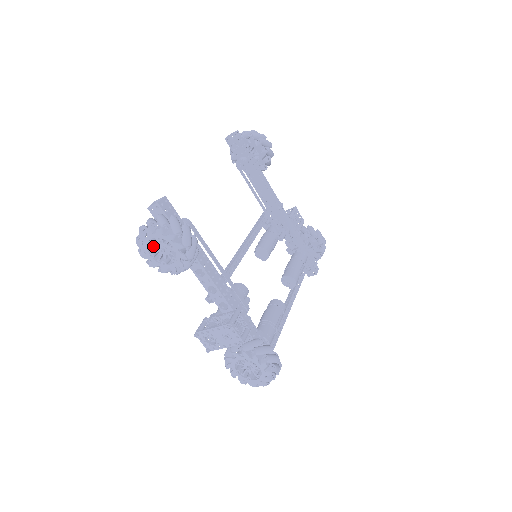
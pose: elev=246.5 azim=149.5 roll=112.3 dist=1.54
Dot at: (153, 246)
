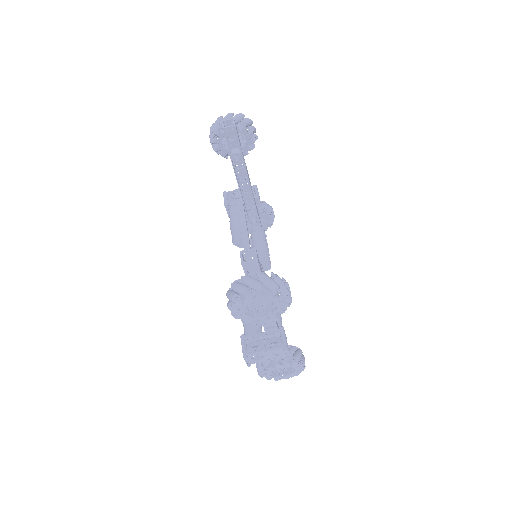
Dot at: occluded
